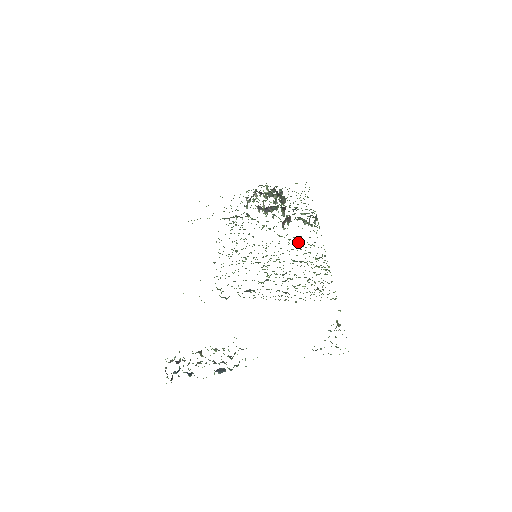
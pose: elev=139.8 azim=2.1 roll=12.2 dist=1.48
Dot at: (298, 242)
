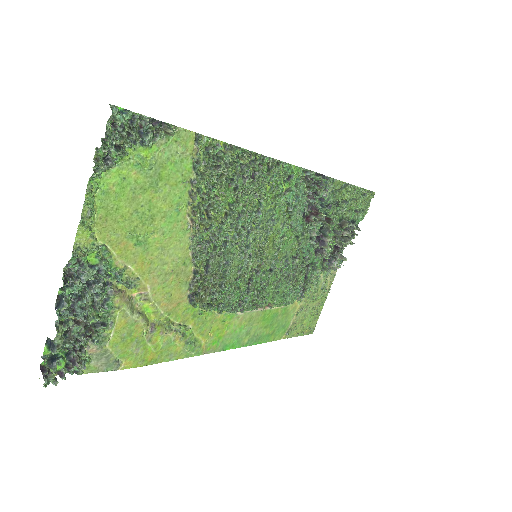
Dot at: (290, 201)
